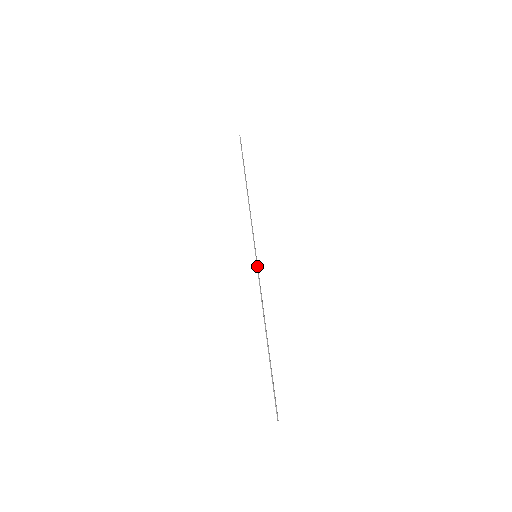
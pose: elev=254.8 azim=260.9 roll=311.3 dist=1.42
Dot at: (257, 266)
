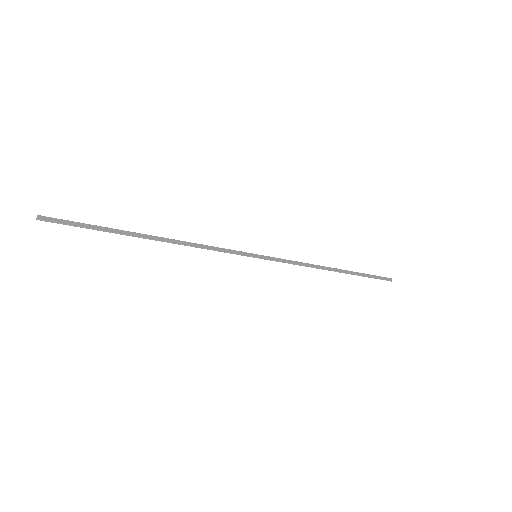
Dot at: occluded
